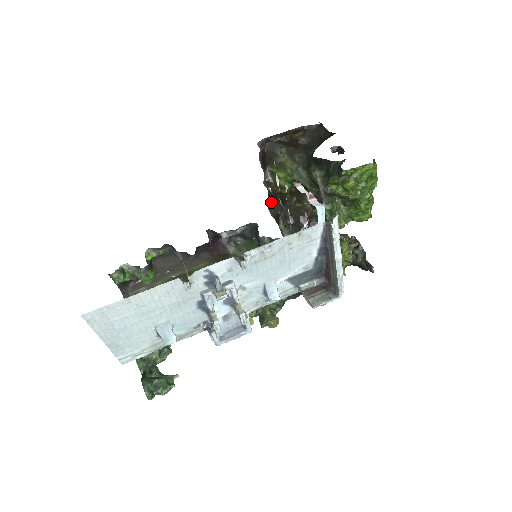
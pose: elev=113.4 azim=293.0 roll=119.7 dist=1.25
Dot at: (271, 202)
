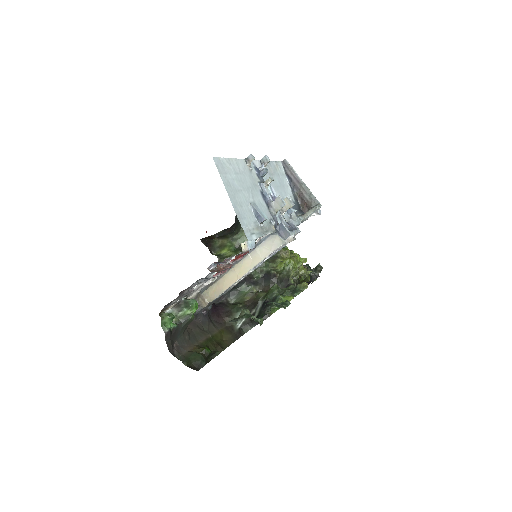
Dot at: occluded
